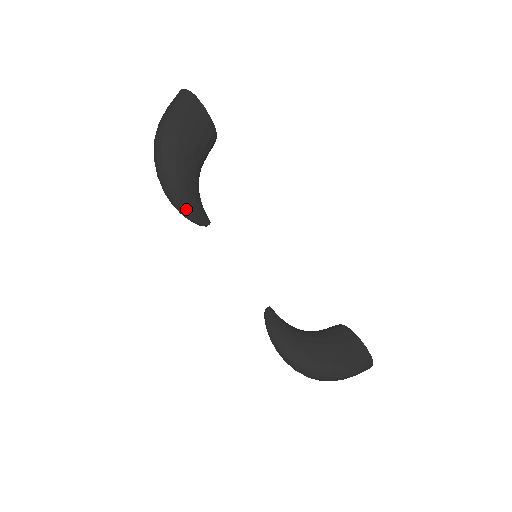
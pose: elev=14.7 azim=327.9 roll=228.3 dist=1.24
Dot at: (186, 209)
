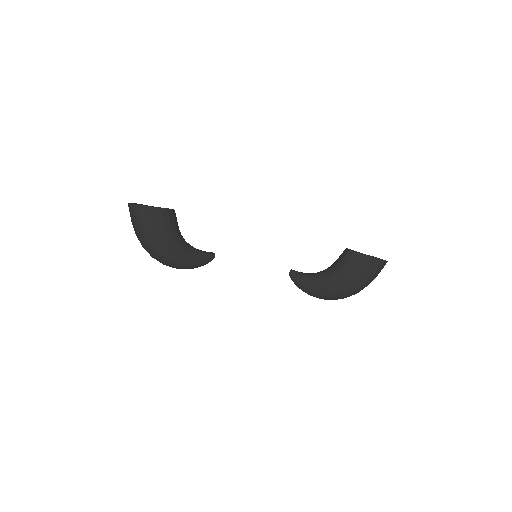
Dot at: (194, 266)
